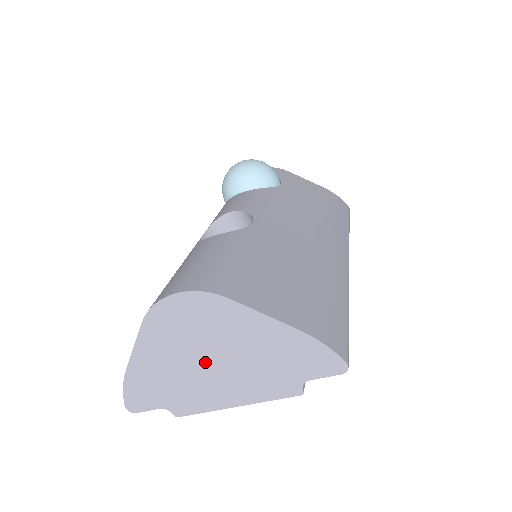
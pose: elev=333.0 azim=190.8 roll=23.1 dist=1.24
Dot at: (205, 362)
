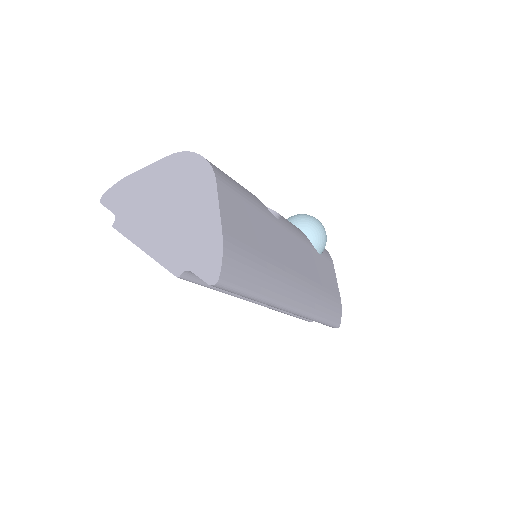
Dot at: (164, 207)
